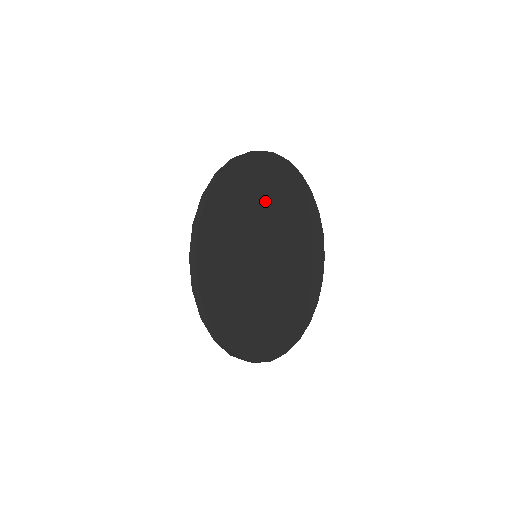
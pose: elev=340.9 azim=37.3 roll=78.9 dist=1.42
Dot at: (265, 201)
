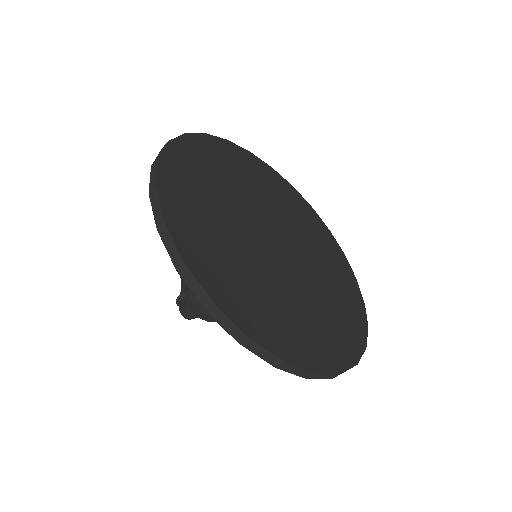
Dot at: (218, 199)
